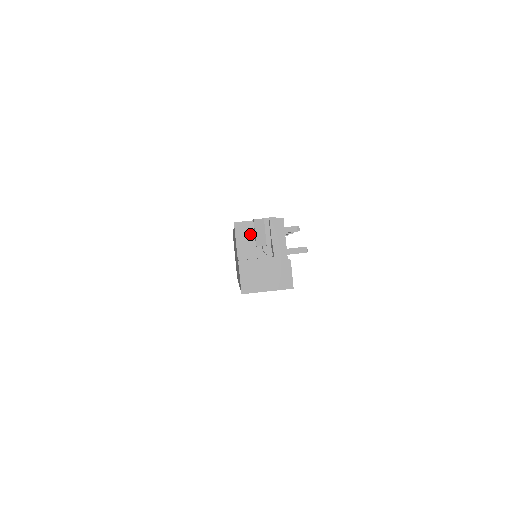
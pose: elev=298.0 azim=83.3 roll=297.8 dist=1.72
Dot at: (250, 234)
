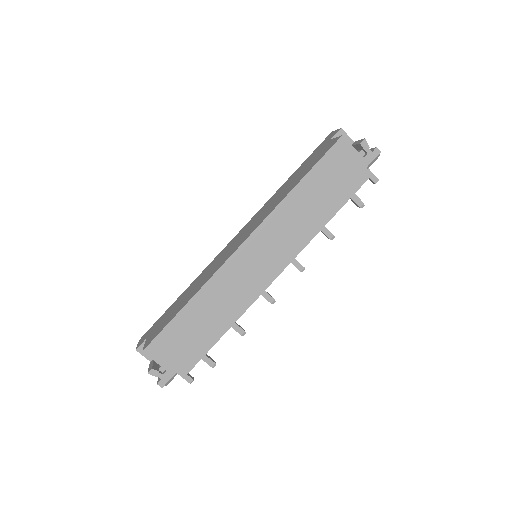
Dot at: occluded
